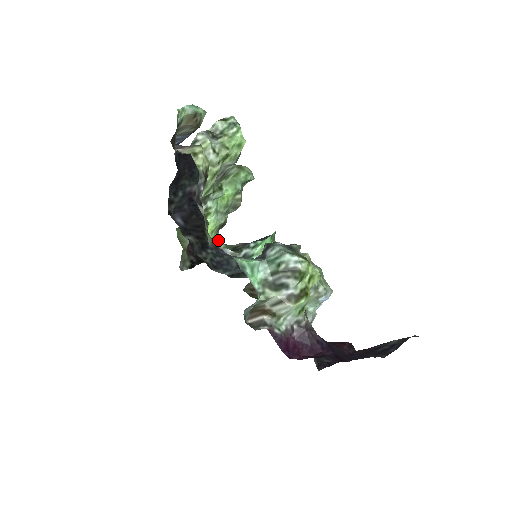
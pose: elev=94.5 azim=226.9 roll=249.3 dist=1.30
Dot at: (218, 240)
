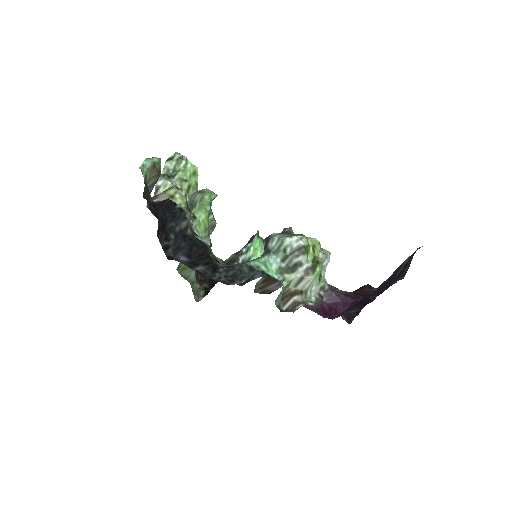
Dot at: occluded
